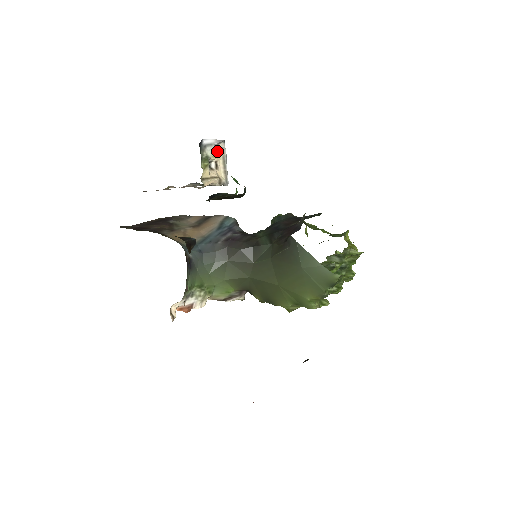
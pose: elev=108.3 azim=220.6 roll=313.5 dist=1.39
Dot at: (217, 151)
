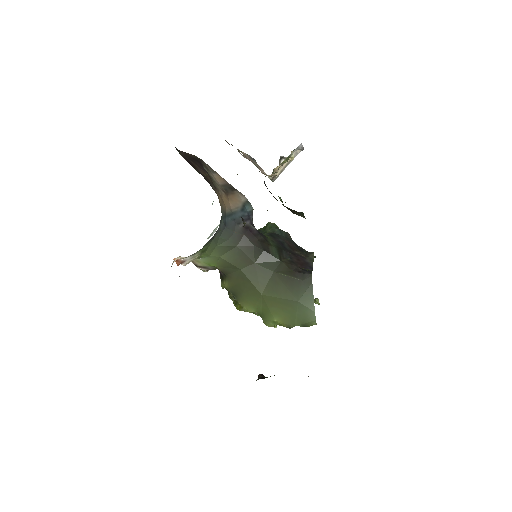
Dot at: occluded
